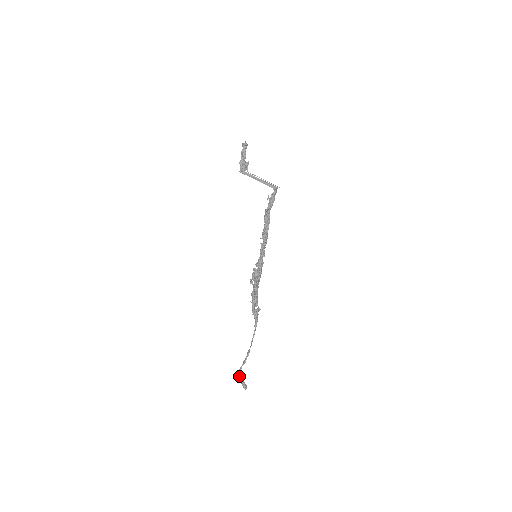
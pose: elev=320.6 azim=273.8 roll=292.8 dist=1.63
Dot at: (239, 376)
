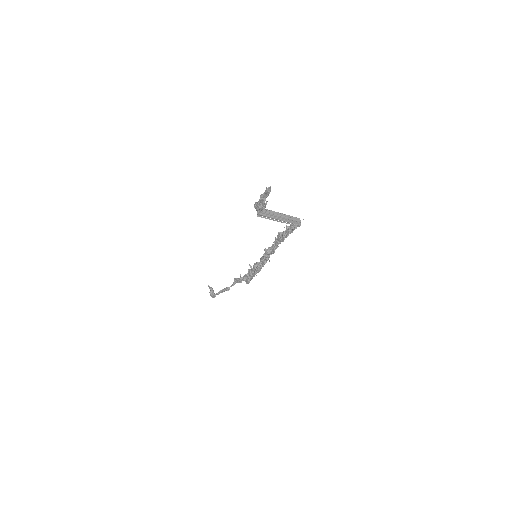
Dot at: occluded
